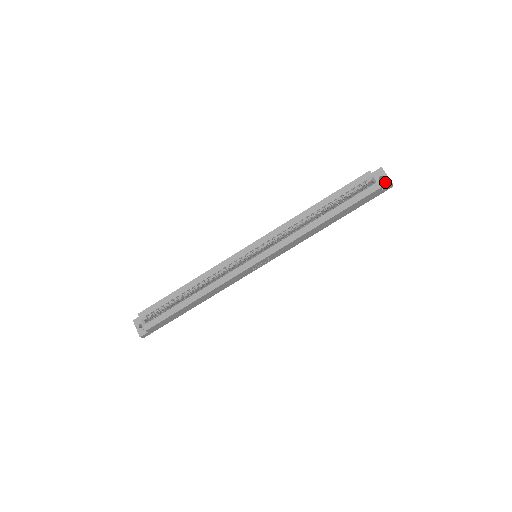
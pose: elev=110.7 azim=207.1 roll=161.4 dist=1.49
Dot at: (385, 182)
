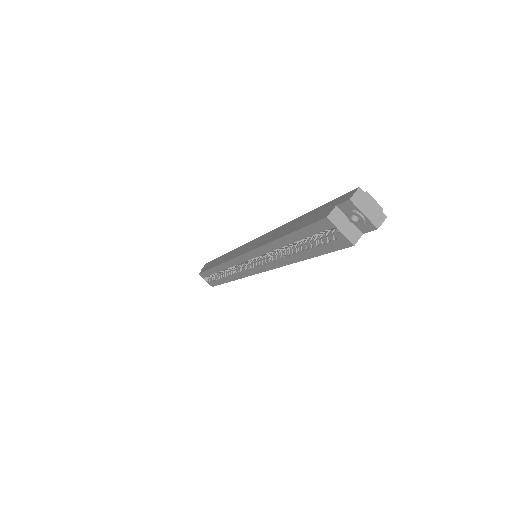
Dot at: (364, 224)
